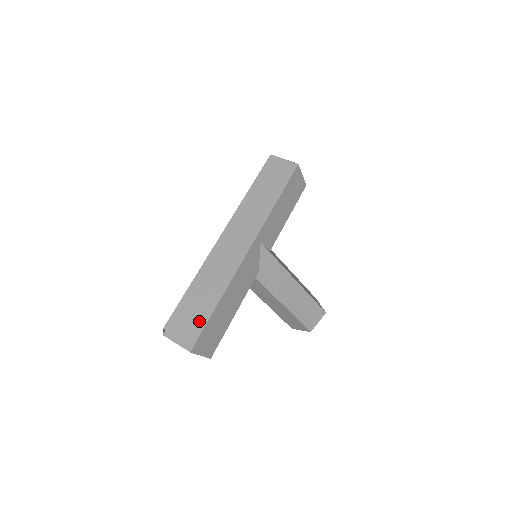
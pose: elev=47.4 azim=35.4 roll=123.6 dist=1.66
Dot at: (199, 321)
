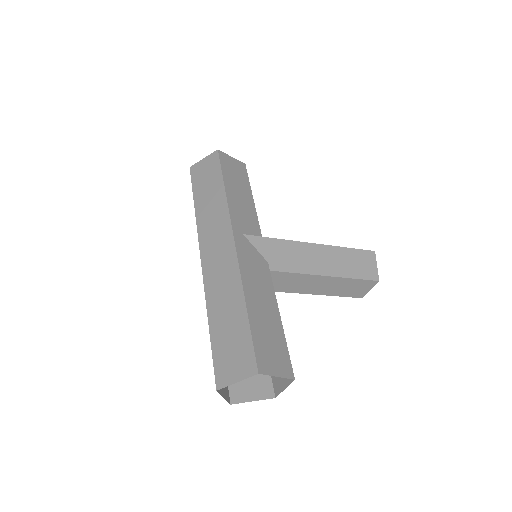
Dot at: (244, 349)
